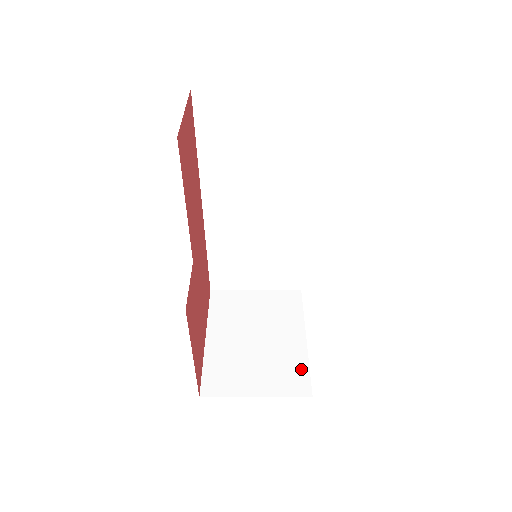
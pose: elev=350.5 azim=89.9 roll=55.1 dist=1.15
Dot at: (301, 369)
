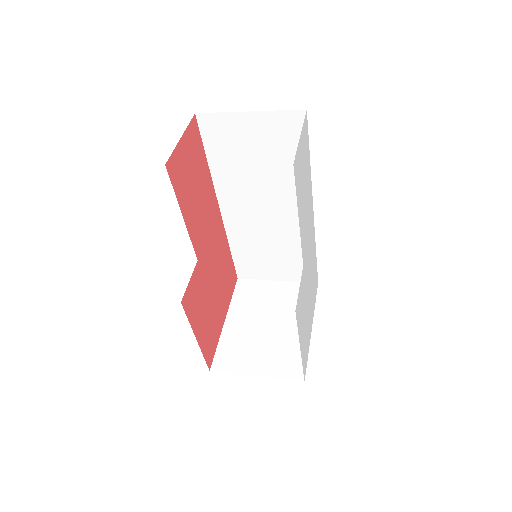
Dot at: (300, 356)
